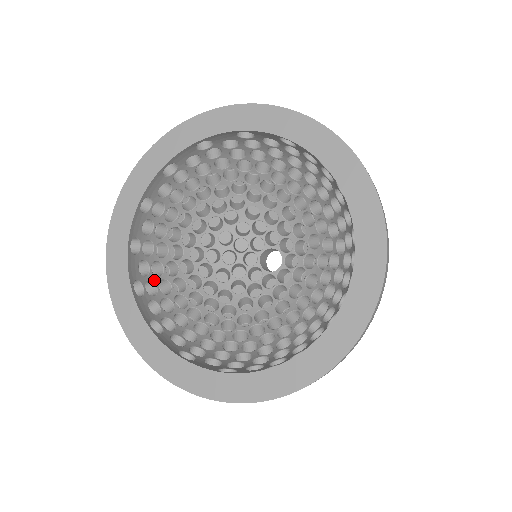
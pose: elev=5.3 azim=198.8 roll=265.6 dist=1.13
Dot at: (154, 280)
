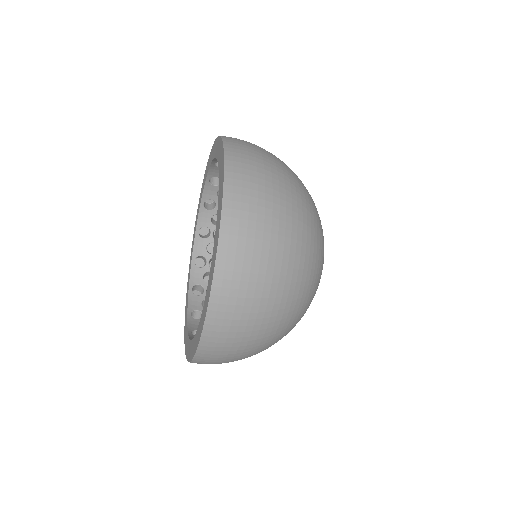
Dot at: occluded
